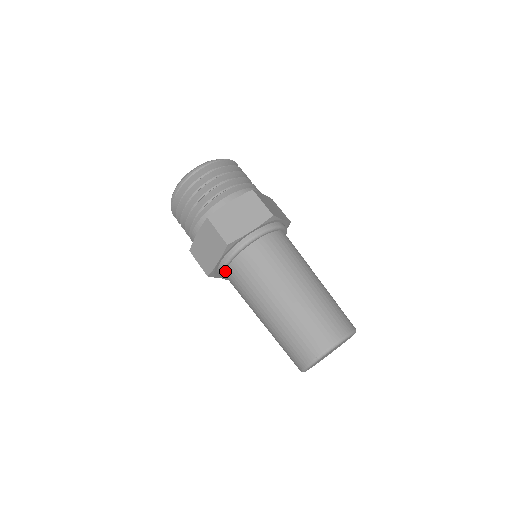
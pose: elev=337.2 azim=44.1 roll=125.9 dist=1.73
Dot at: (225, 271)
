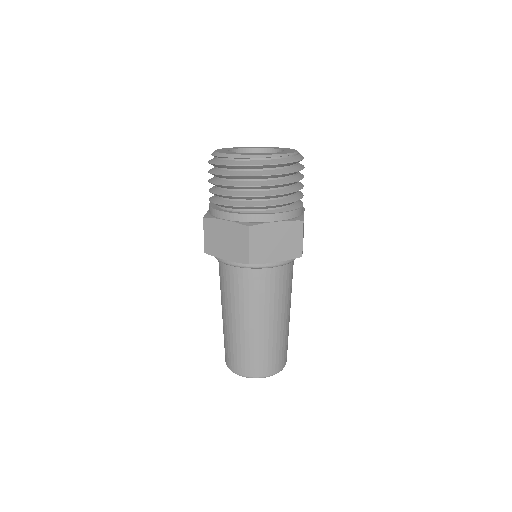
Dot at: occluded
